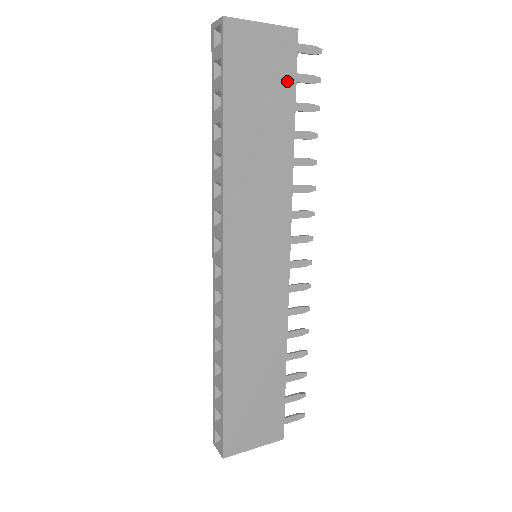
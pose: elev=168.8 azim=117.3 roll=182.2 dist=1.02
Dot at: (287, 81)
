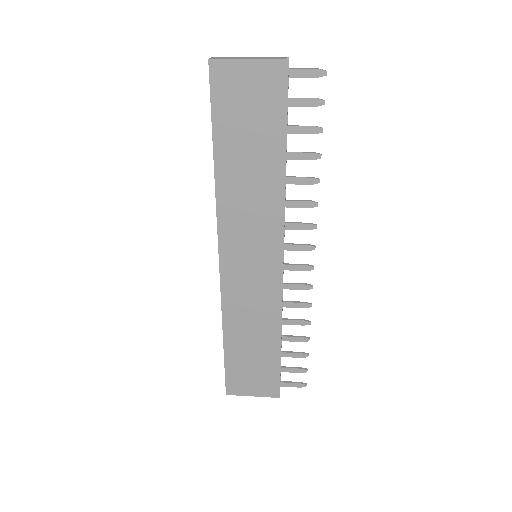
Dot at: (277, 111)
